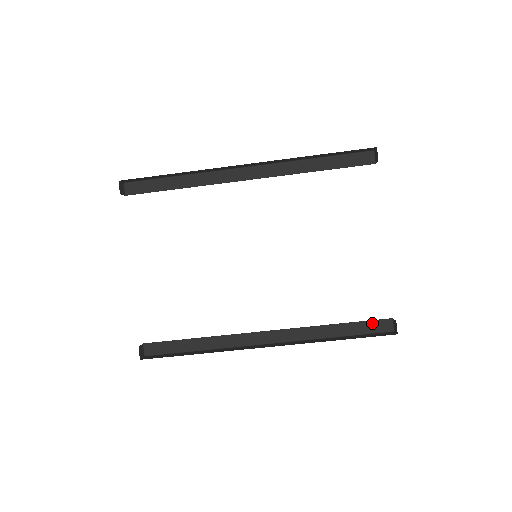
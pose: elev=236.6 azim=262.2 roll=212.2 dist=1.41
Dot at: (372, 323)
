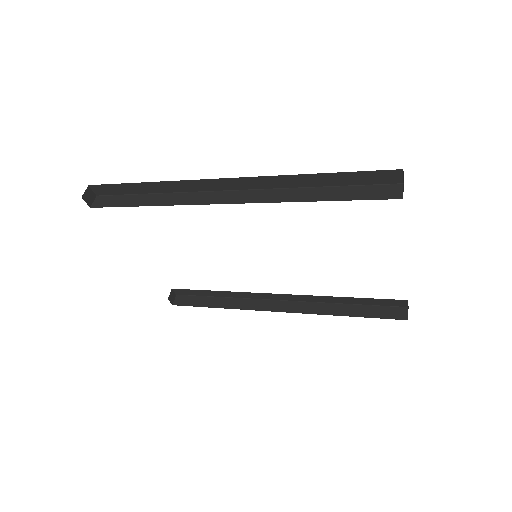
Dot at: (385, 300)
